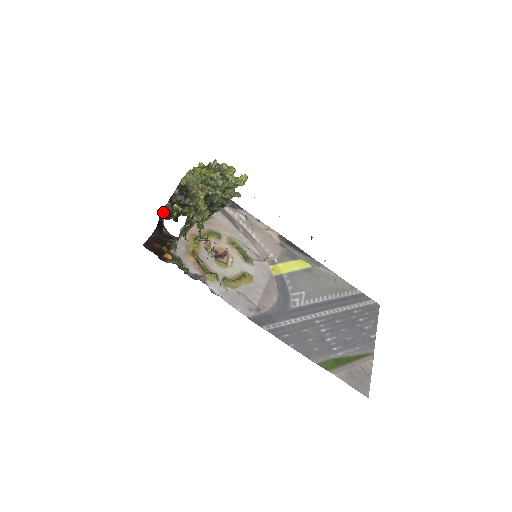
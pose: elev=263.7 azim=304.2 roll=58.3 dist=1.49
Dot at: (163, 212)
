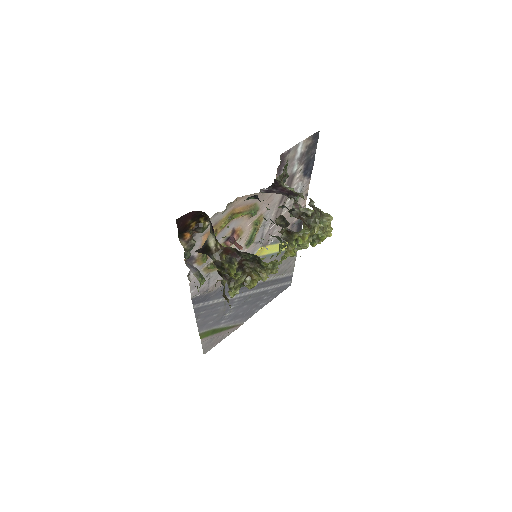
Dot at: (221, 248)
